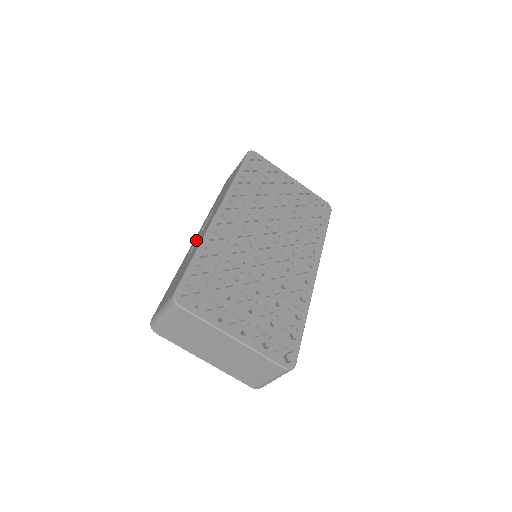
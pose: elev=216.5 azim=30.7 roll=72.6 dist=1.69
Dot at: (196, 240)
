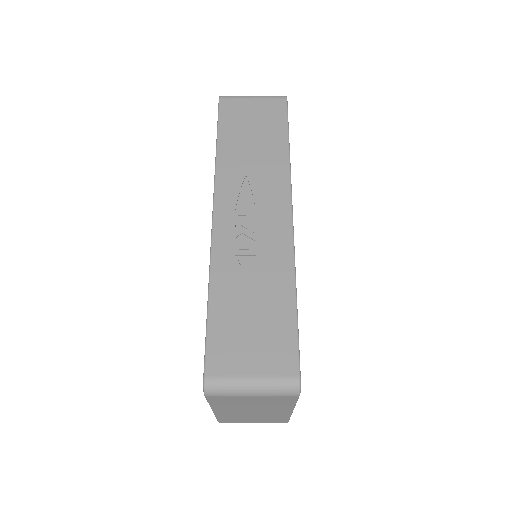
Dot at: (240, 234)
